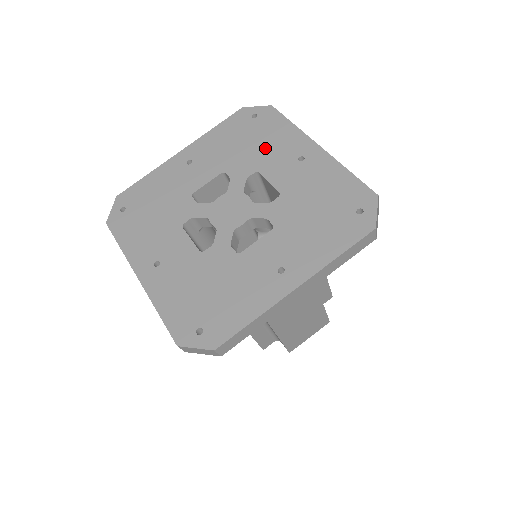
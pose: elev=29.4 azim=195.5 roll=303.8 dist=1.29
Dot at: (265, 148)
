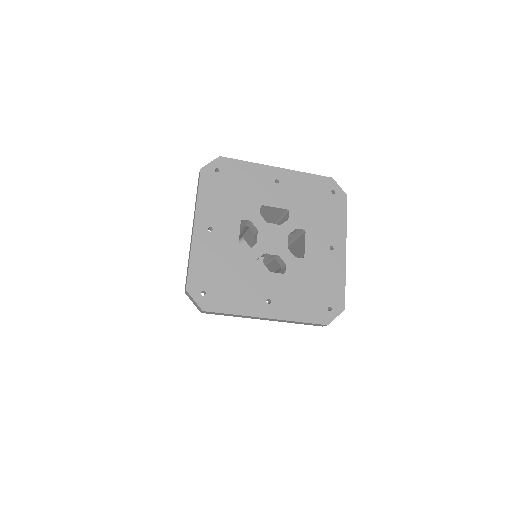
Dot at: (321, 220)
